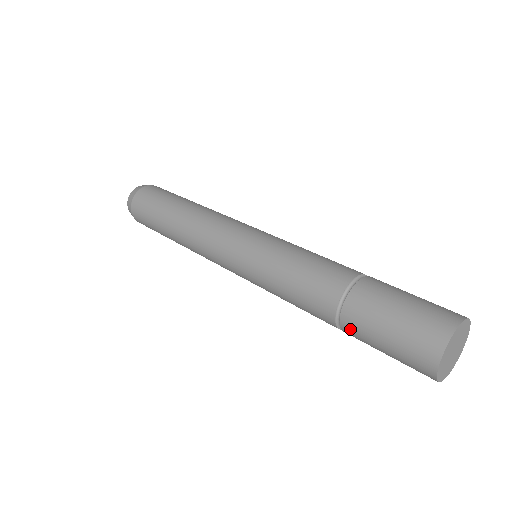
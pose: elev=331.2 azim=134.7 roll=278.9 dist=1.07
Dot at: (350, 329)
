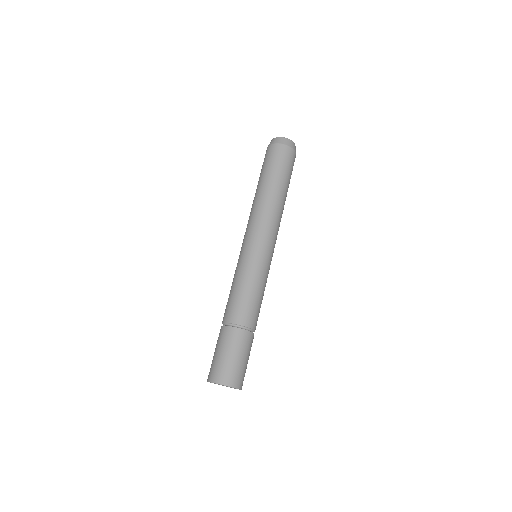
Dot at: occluded
